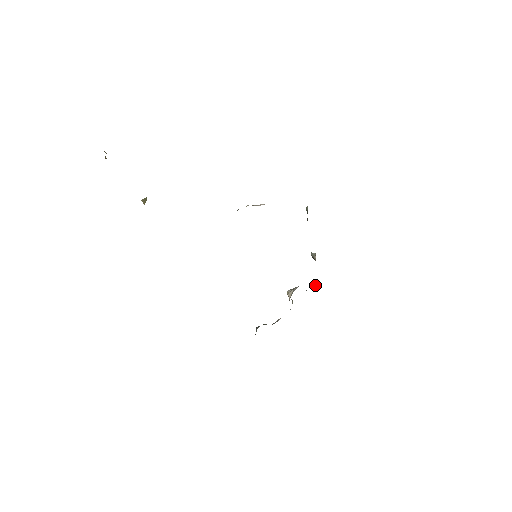
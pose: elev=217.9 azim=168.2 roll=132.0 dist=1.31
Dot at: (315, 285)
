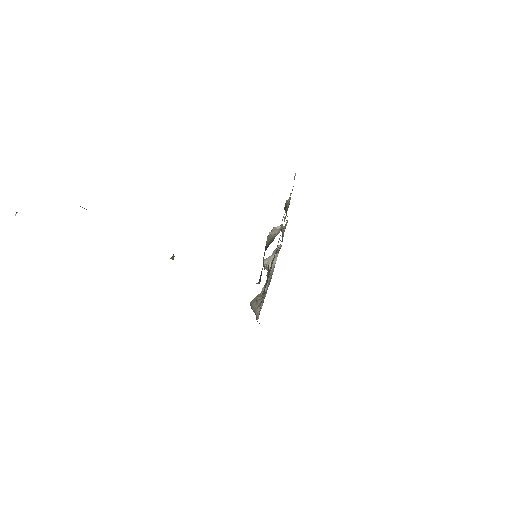
Dot at: (278, 246)
